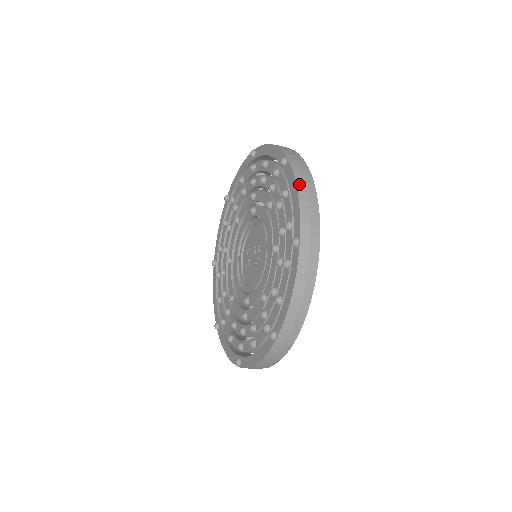
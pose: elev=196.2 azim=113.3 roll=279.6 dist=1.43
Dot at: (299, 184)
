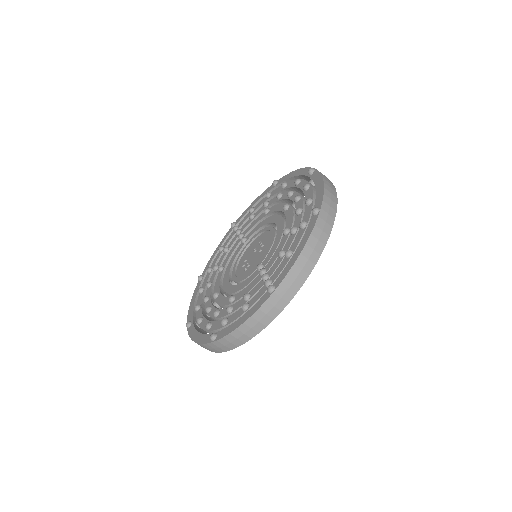
Dot at: occluded
